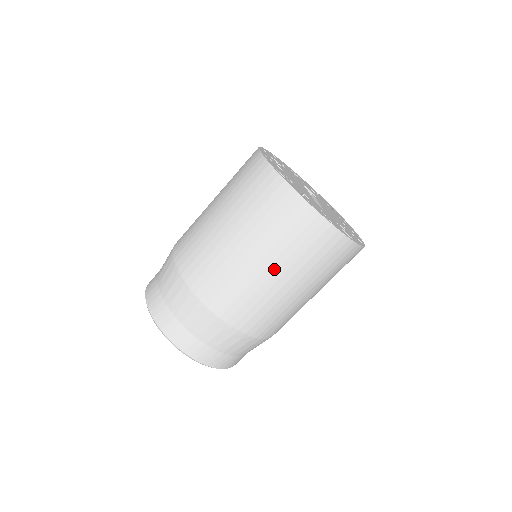
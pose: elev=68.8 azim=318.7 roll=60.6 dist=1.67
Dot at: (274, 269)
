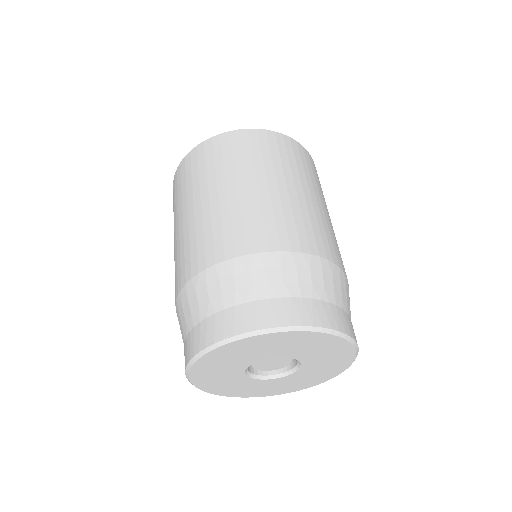
Dot at: (244, 182)
